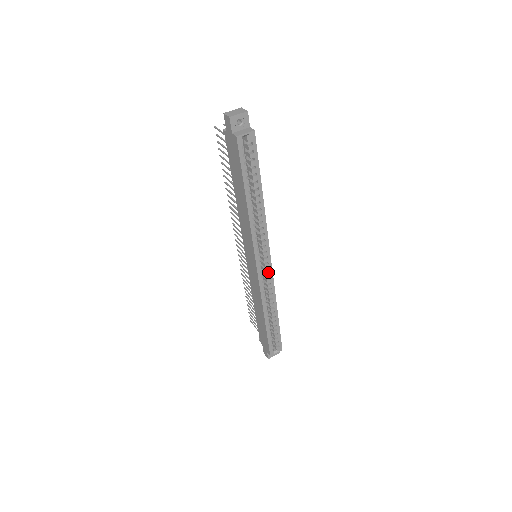
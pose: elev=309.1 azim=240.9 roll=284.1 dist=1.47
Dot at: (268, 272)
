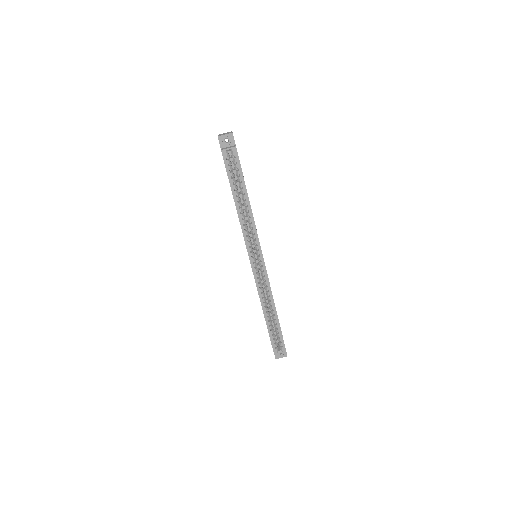
Dot at: (262, 269)
